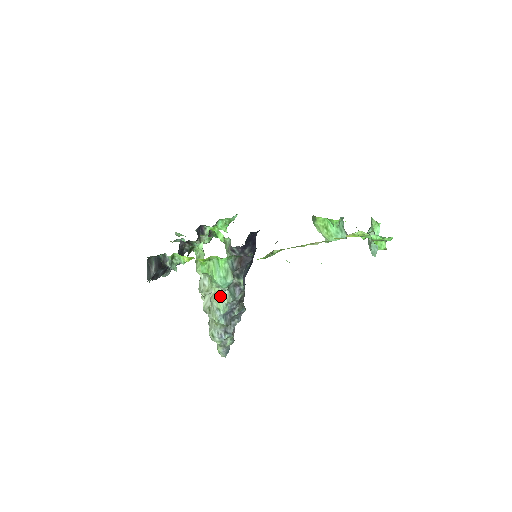
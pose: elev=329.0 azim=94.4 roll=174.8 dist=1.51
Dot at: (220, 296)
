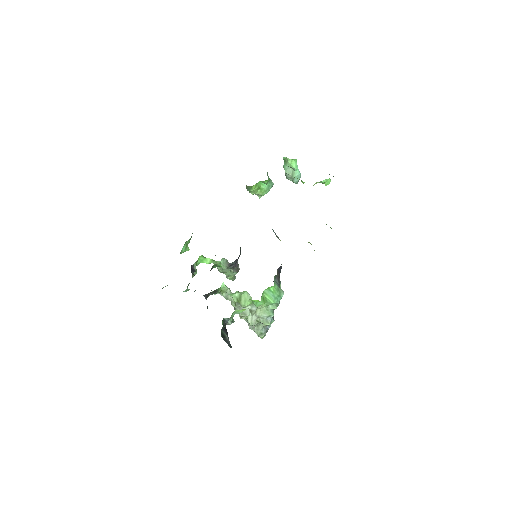
Dot at: (269, 308)
